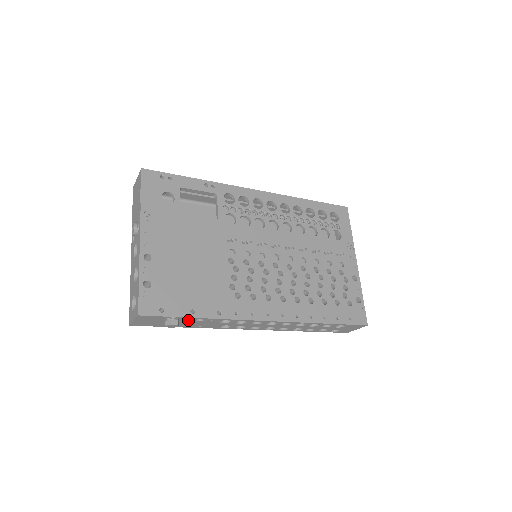
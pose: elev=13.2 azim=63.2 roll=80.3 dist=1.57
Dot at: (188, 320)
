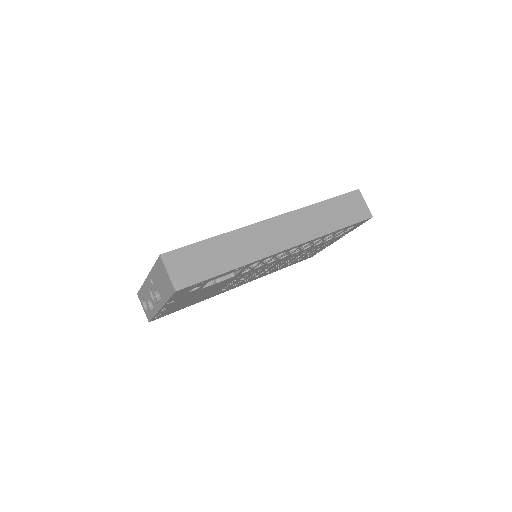
Dot at: occluded
